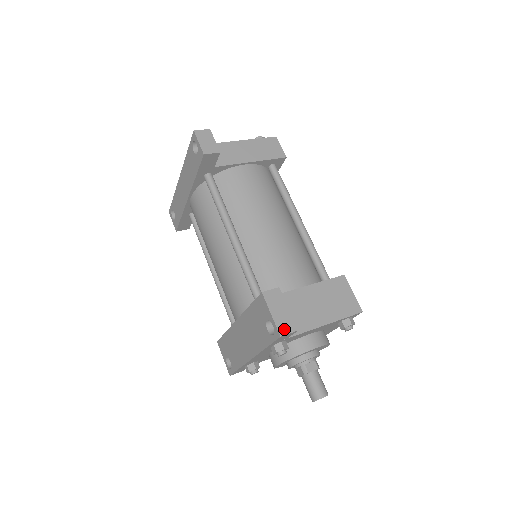
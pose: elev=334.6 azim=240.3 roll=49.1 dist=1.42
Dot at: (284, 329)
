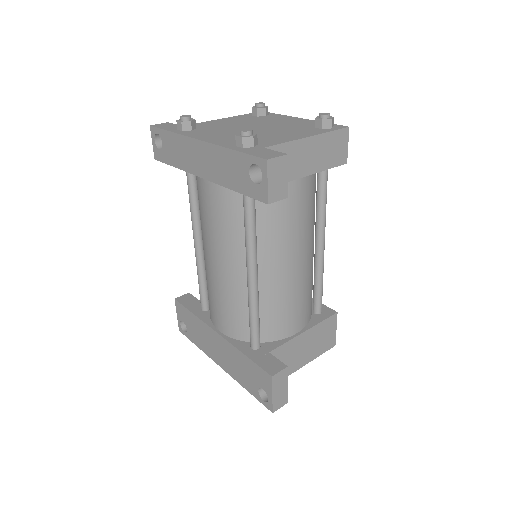
Dot at: (278, 405)
